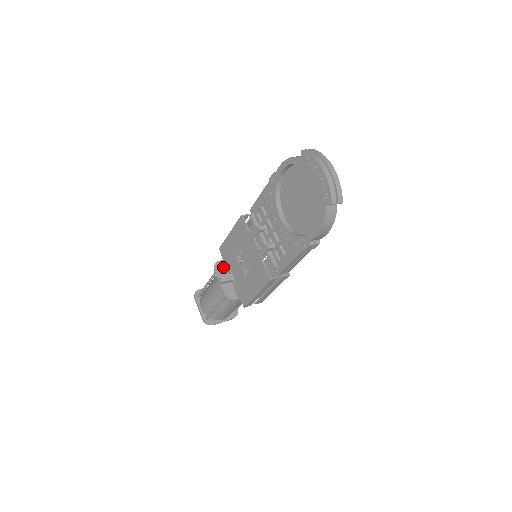
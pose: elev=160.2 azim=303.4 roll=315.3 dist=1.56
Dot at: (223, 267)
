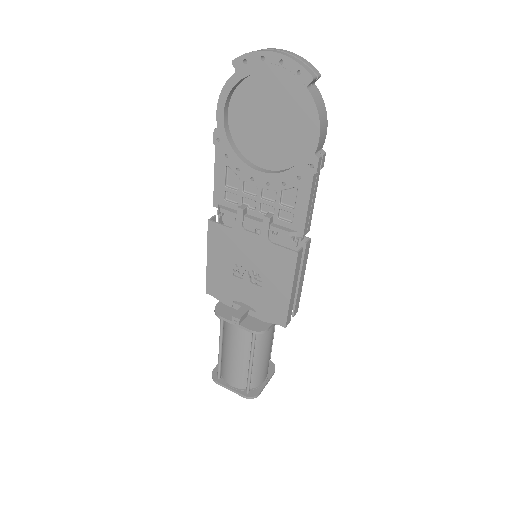
Dot at: (226, 308)
